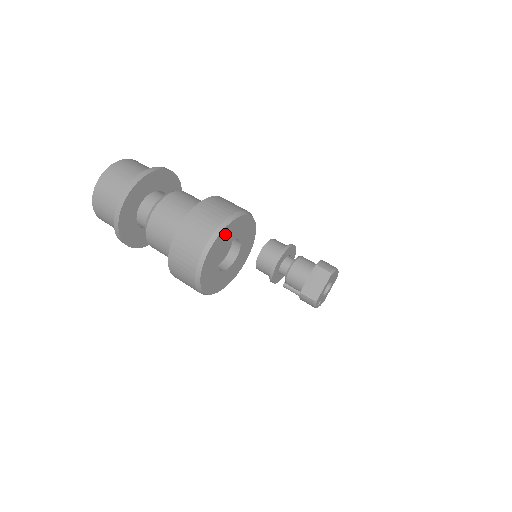
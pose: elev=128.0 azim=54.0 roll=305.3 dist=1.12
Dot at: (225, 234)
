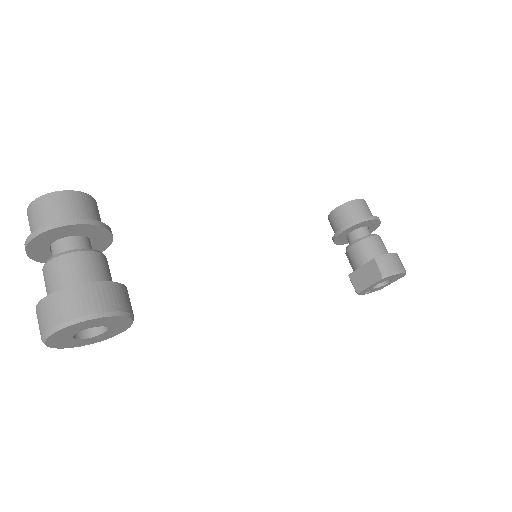
Dot at: (63, 332)
